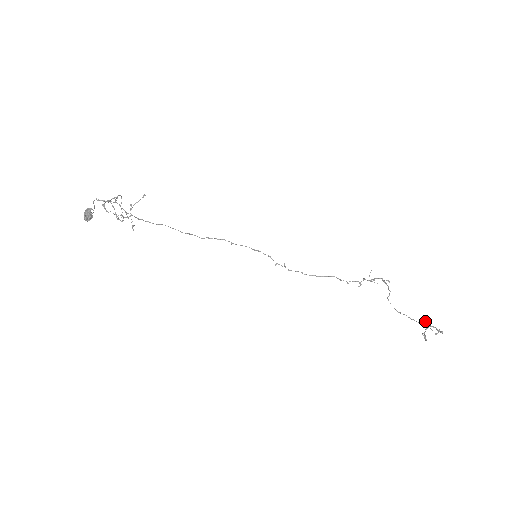
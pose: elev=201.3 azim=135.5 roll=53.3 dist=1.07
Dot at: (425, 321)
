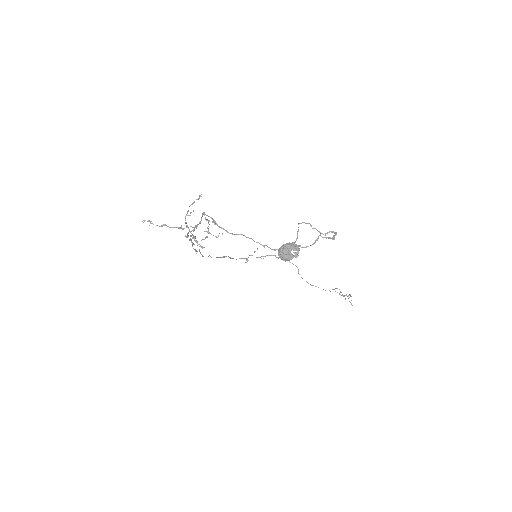
Dot at: (334, 289)
